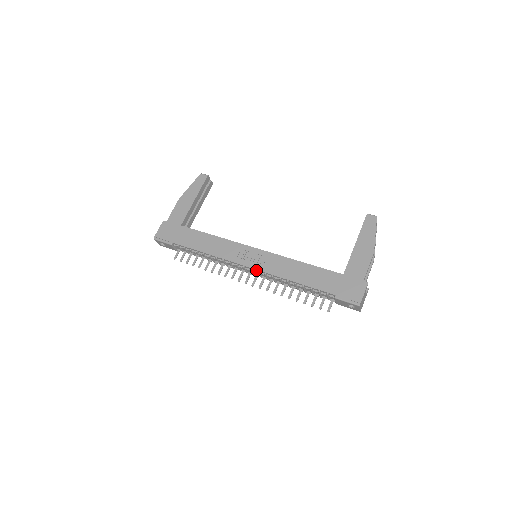
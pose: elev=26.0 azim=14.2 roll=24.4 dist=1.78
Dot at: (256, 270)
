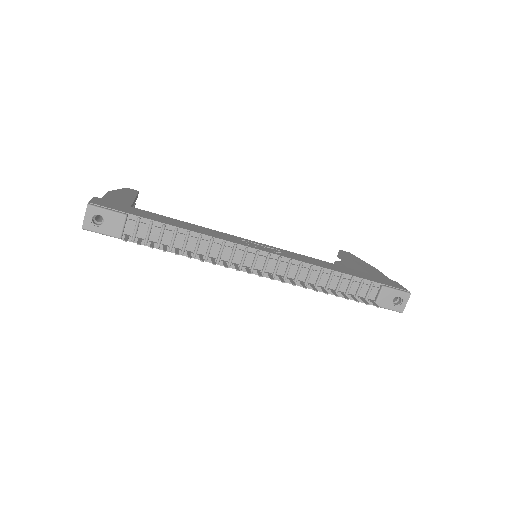
Dot at: (276, 257)
